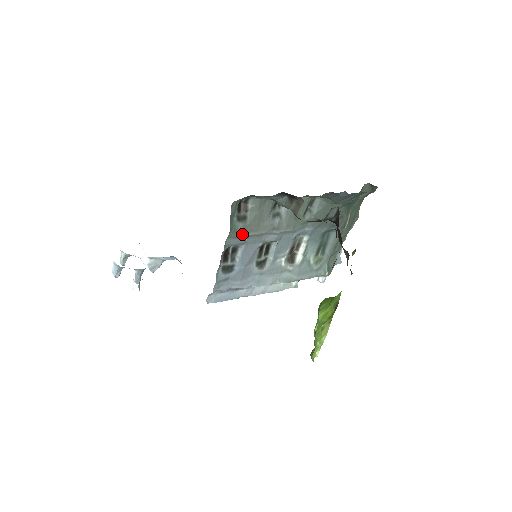
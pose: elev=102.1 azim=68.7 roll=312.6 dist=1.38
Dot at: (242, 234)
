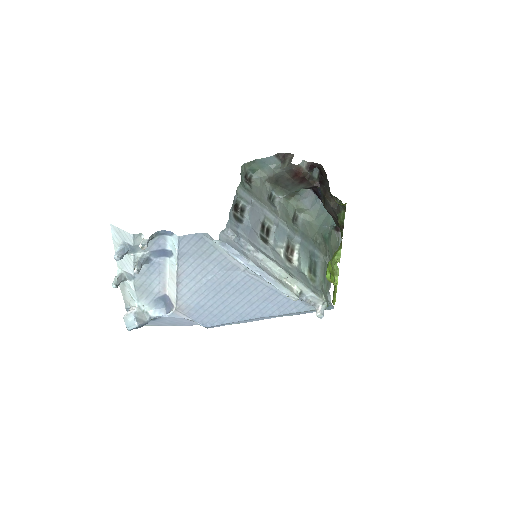
Dot at: (249, 193)
